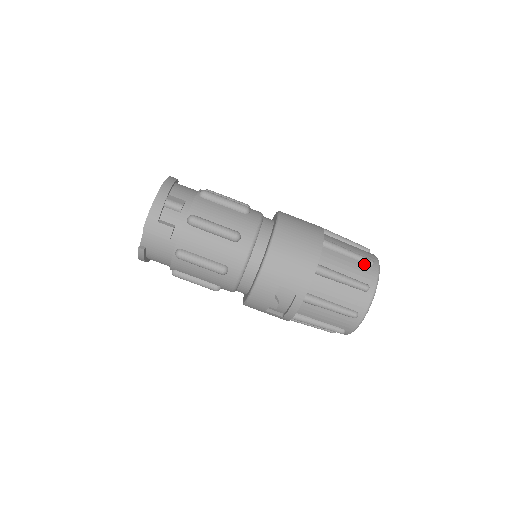
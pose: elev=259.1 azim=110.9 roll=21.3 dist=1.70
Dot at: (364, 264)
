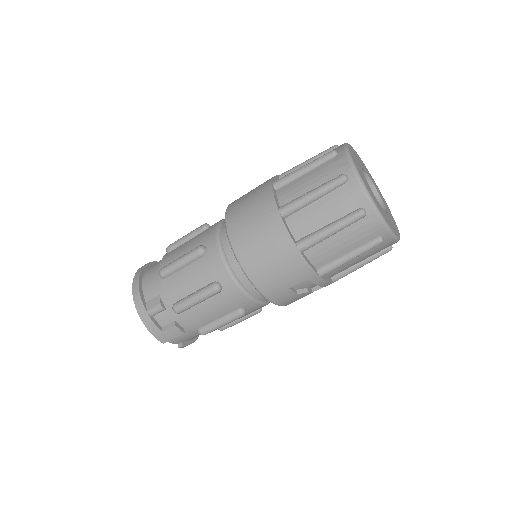
Dot at: (337, 189)
